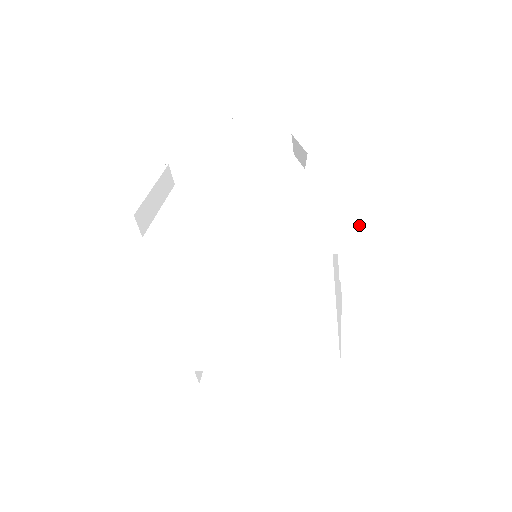
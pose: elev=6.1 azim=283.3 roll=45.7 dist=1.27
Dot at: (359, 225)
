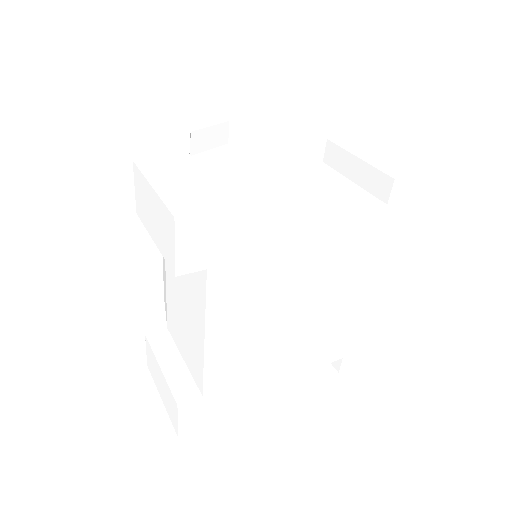
Dot at: (427, 192)
